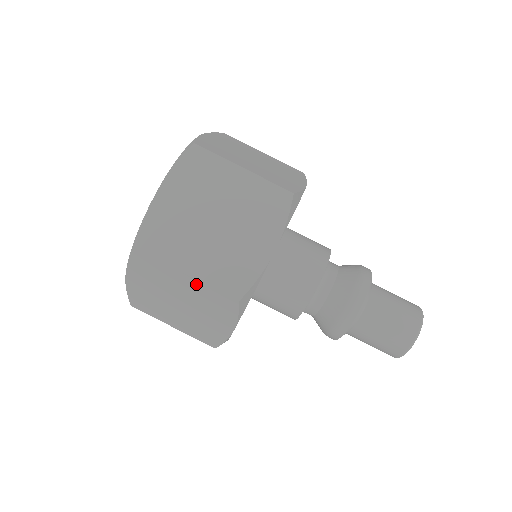
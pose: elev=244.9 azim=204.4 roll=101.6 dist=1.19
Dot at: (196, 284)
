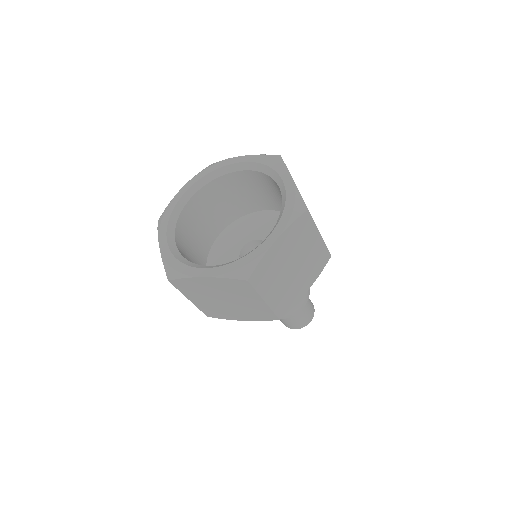
Dot at: (263, 305)
